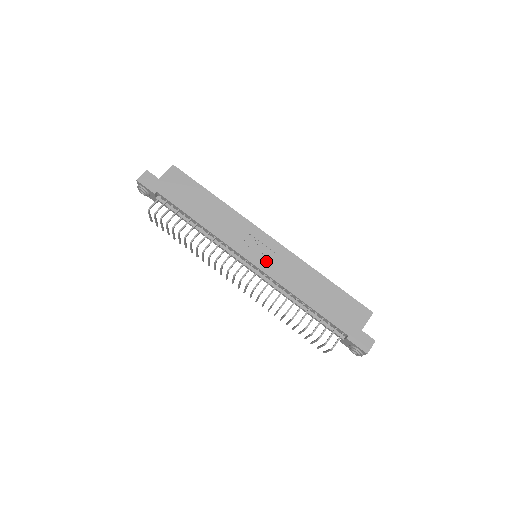
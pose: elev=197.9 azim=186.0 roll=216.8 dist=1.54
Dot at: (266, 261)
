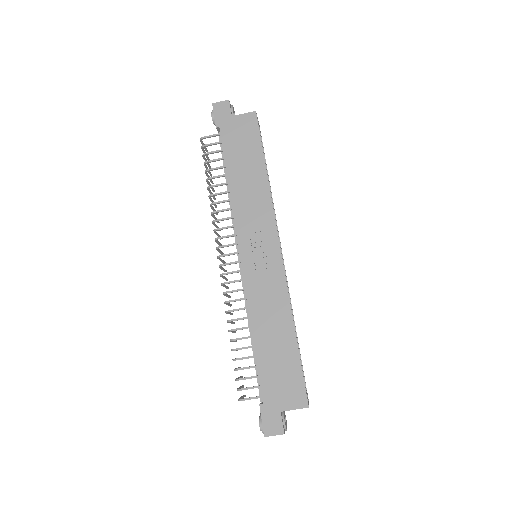
Dot at: (255, 268)
